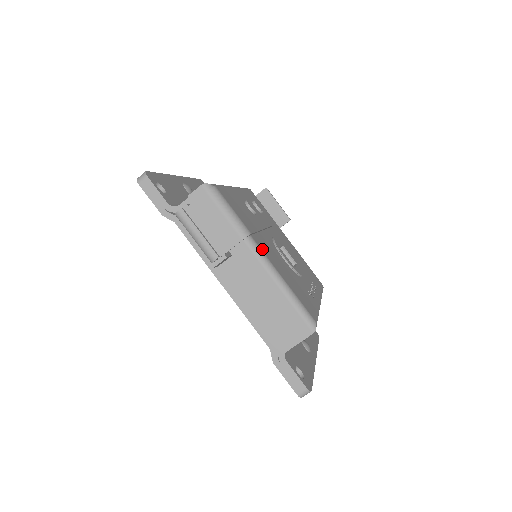
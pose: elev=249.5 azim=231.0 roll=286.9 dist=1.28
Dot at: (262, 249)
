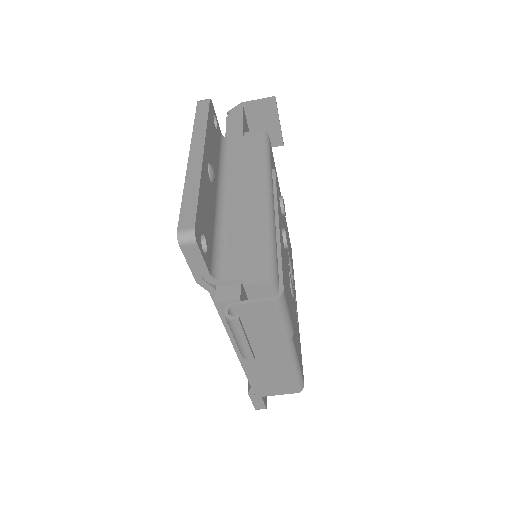
Dot at: occluded
